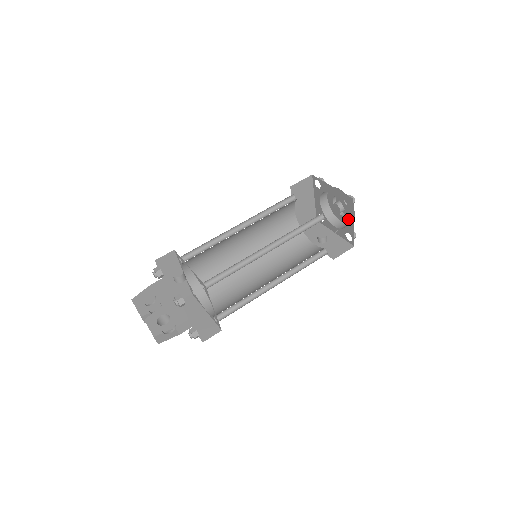
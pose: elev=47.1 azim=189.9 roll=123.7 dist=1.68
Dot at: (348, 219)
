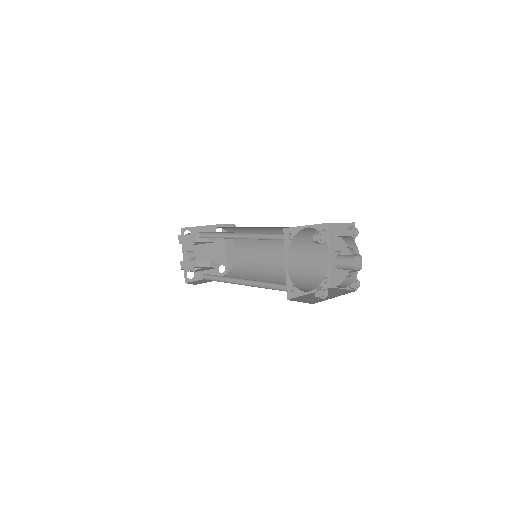
Dot at: occluded
